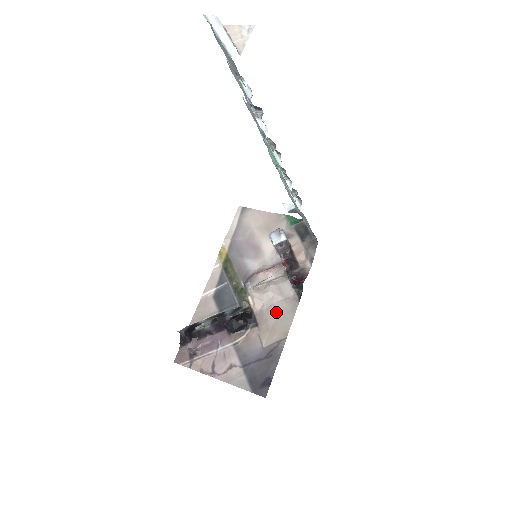
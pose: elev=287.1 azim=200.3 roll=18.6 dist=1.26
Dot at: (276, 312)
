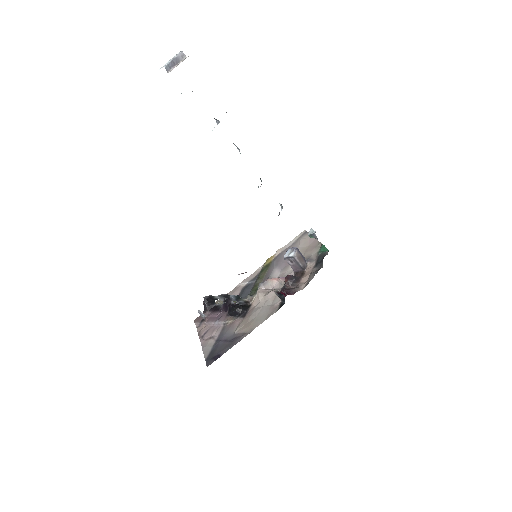
Dot at: (260, 312)
